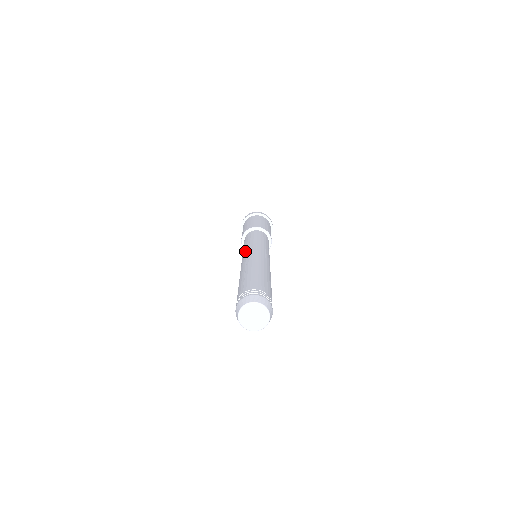
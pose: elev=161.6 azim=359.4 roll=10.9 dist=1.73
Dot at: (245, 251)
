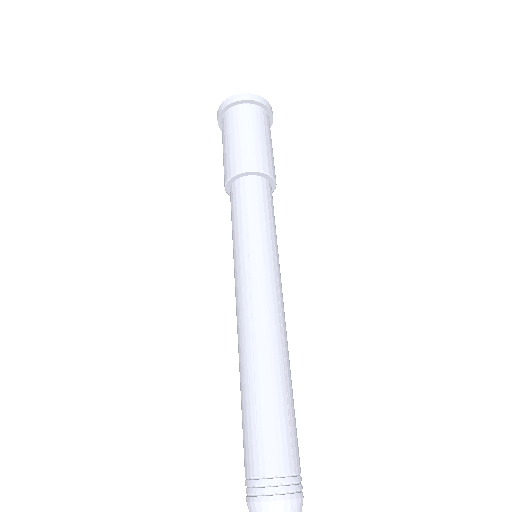
Dot at: (242, 270)
